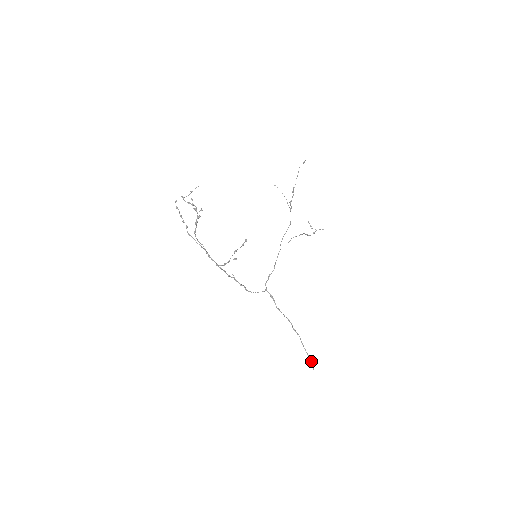
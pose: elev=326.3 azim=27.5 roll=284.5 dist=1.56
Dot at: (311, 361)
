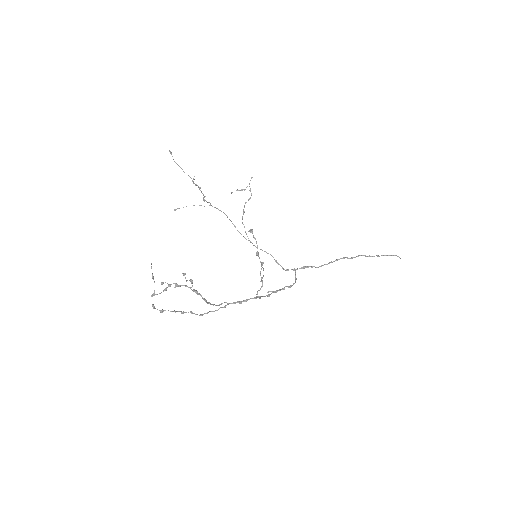
Dot at: (392, 255)
